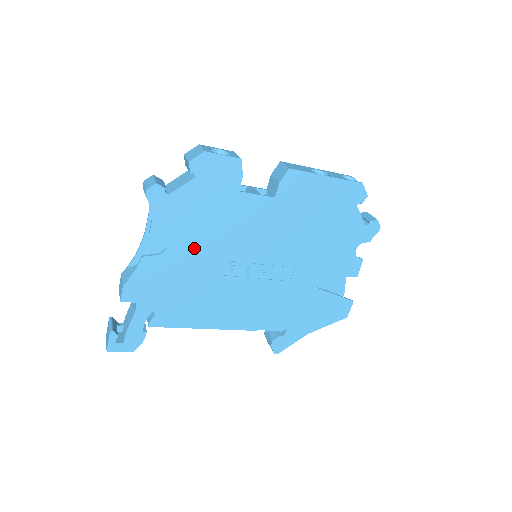
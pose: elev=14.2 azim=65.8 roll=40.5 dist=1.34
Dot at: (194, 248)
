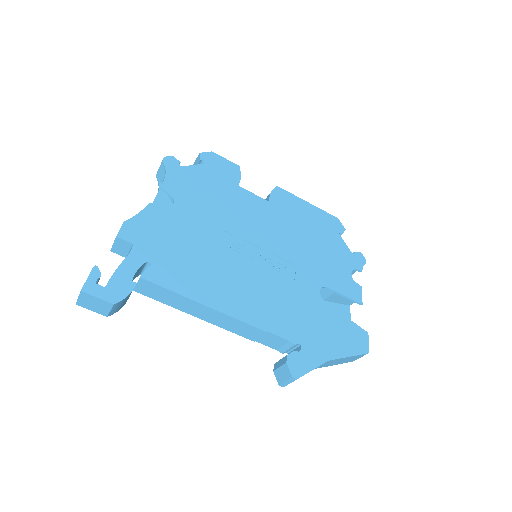
Dot at: (199, 214)
